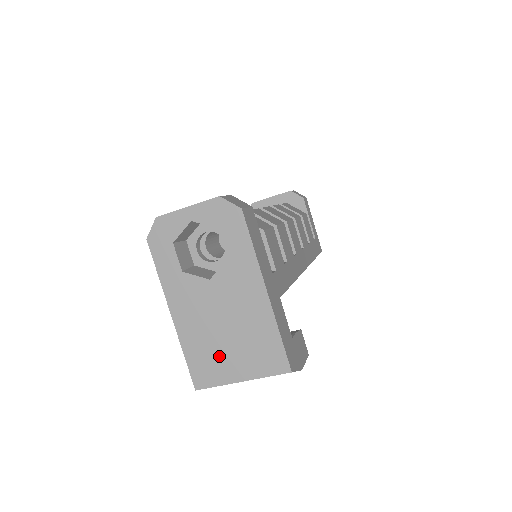
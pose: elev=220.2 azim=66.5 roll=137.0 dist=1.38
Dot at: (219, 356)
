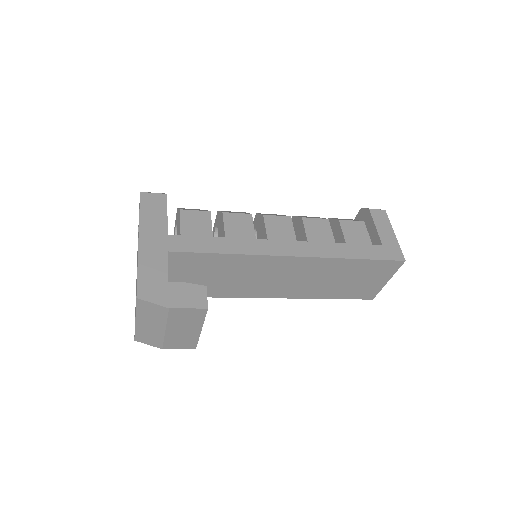
Dot at: occluded
